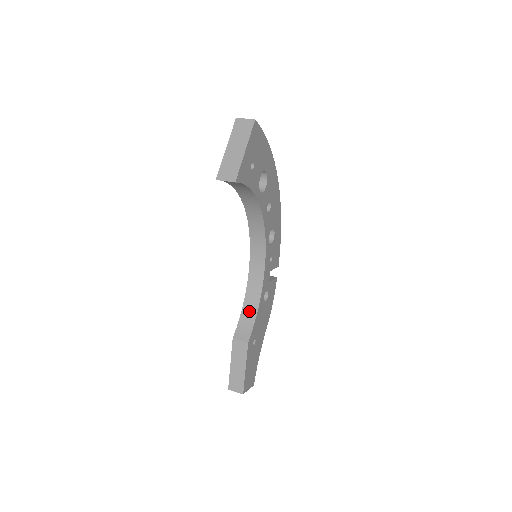
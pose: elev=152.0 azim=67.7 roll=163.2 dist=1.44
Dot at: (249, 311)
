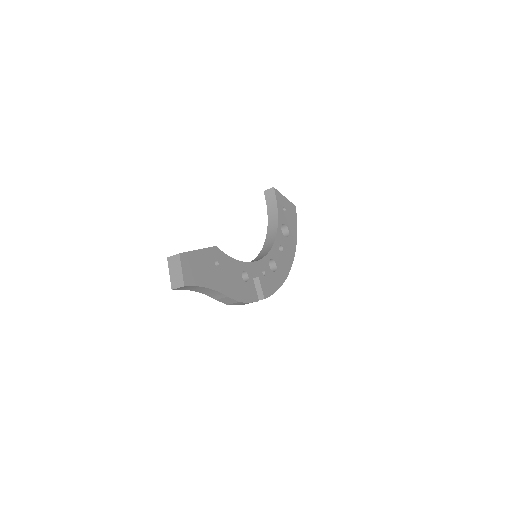
Dot at: occluded
